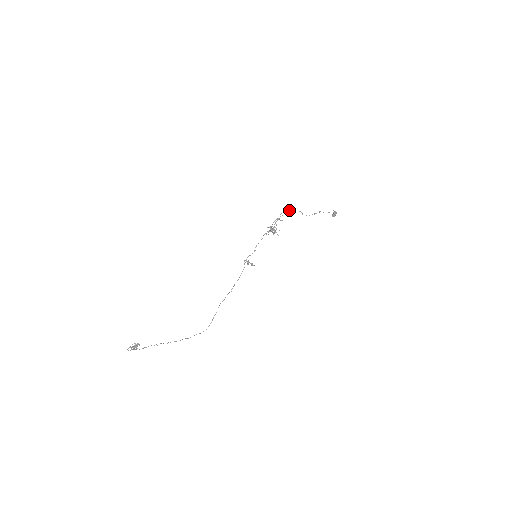
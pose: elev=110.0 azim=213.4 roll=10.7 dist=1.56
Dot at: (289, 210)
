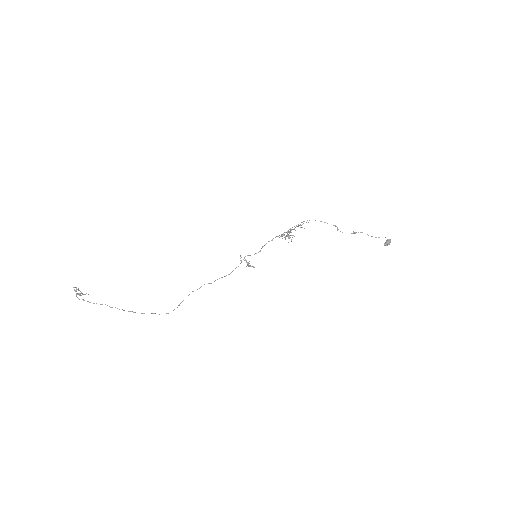
Dot at: (321, 221)
